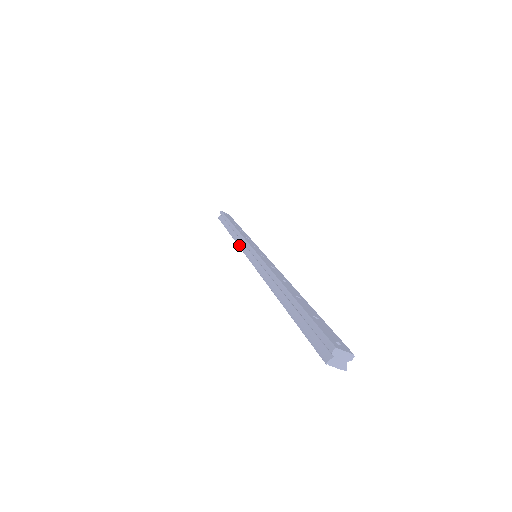
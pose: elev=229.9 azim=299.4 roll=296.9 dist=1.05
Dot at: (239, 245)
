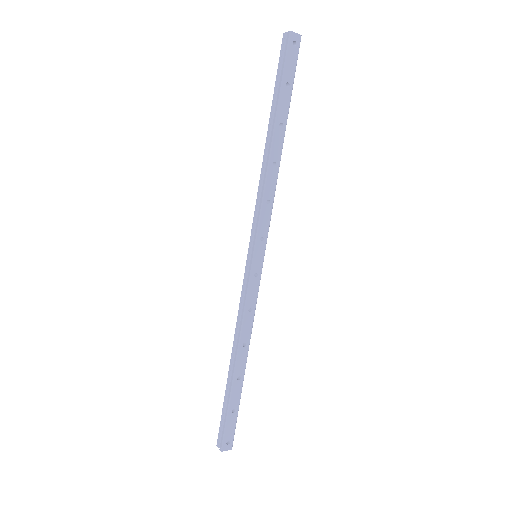
Dot at: (255, 209)
